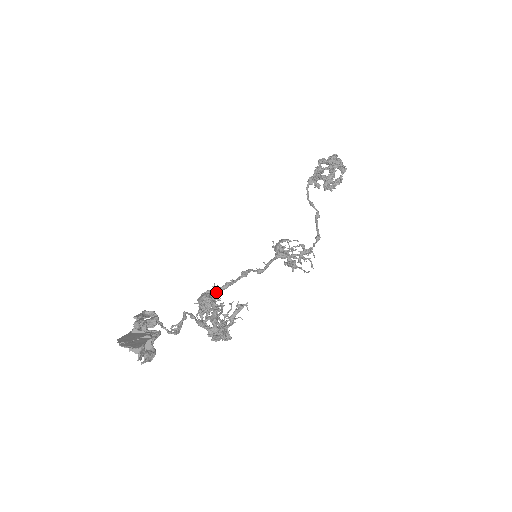
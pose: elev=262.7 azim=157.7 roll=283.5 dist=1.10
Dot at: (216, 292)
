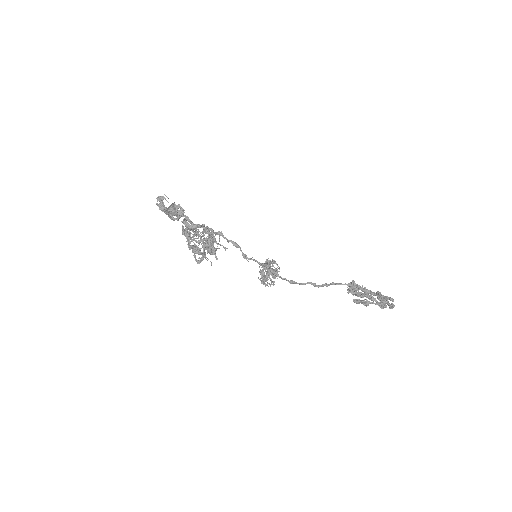
Dot at: occluded
